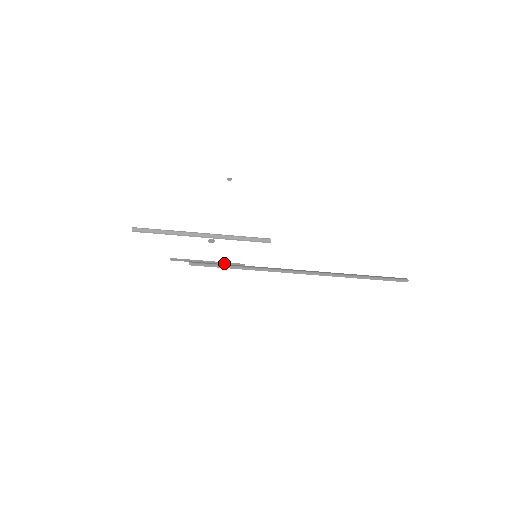
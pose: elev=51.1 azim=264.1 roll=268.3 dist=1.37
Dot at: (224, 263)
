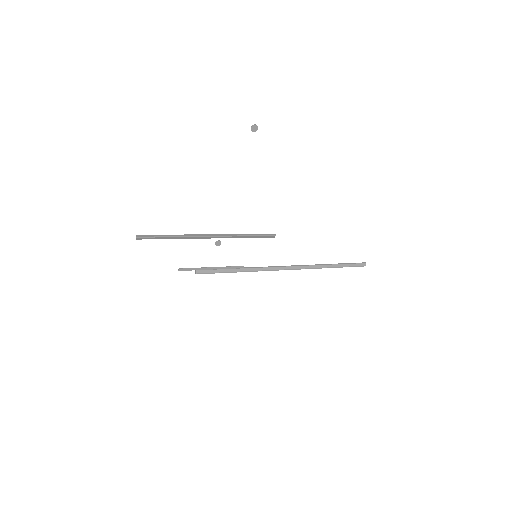
Dot at: (226, 268)
